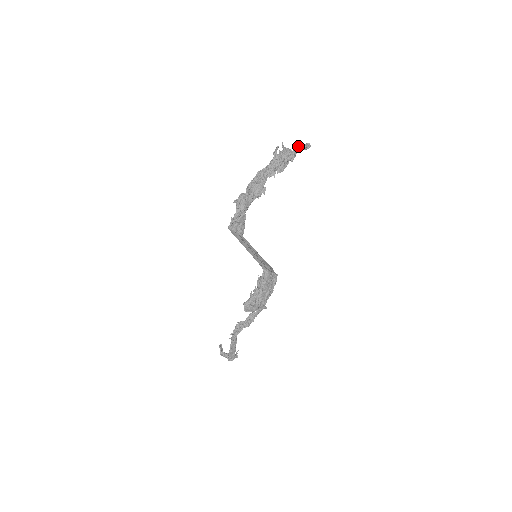
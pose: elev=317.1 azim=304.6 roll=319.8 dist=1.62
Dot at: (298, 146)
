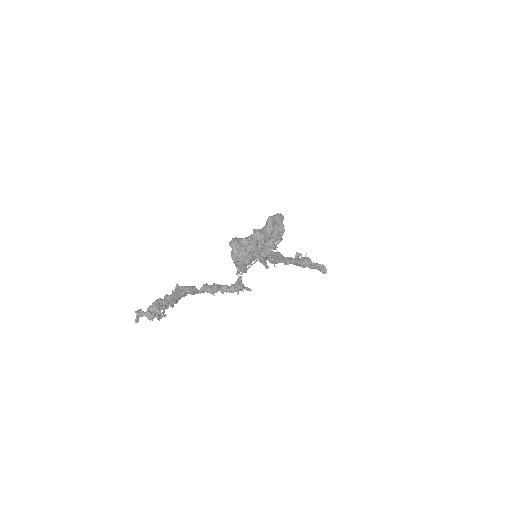
Dot at: (317, 264)
